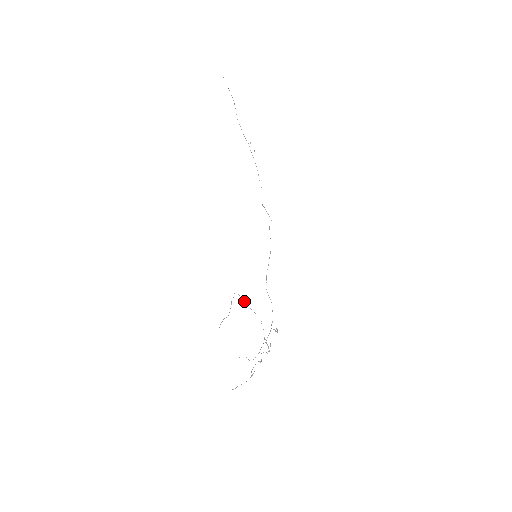
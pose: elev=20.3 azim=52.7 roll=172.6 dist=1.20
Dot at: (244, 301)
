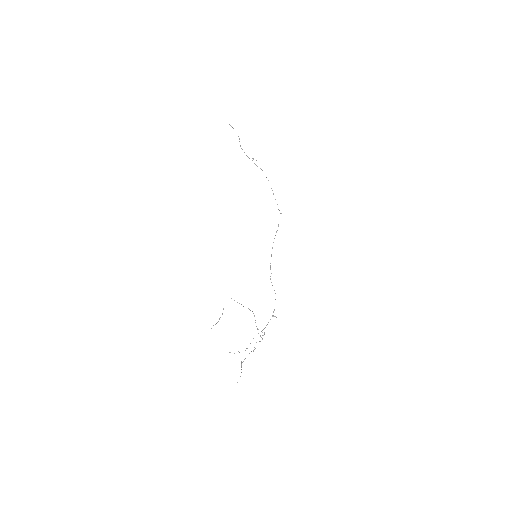
Dot at: occluded
